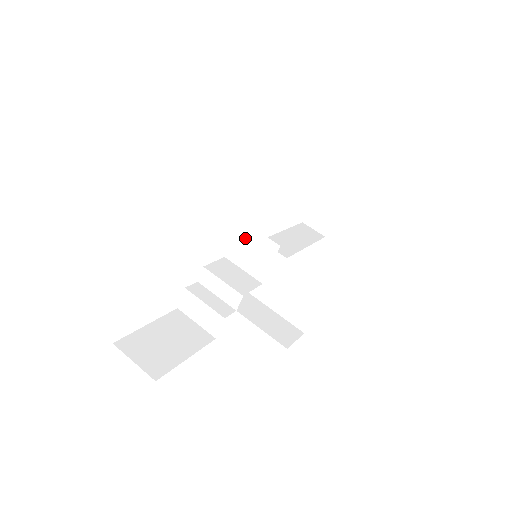
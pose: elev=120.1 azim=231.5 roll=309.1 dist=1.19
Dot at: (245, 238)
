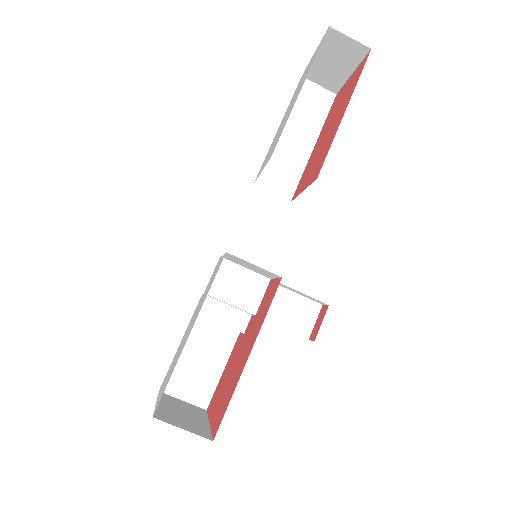
Dot at: (239, 260)
